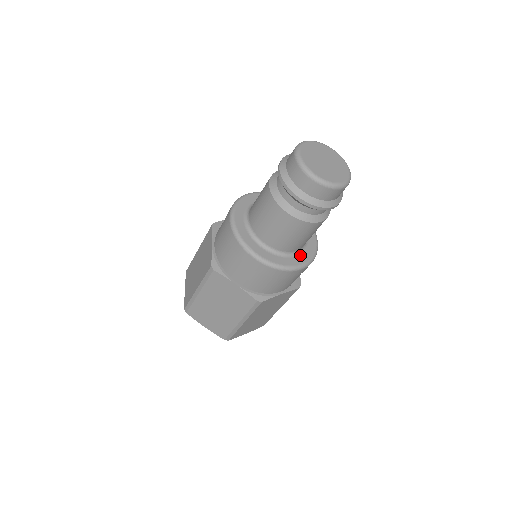
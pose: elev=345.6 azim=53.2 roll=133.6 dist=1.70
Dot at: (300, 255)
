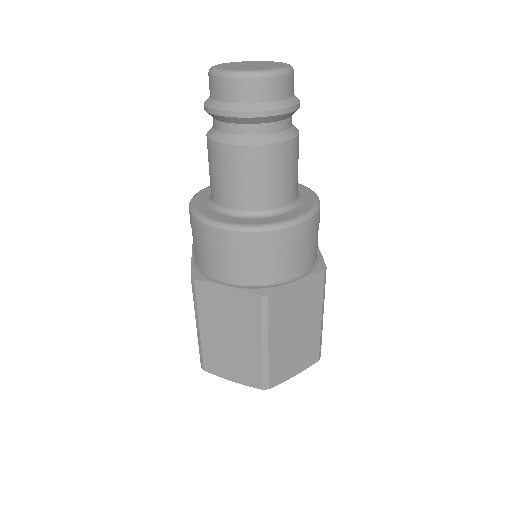
Dot at: (300, 192)
